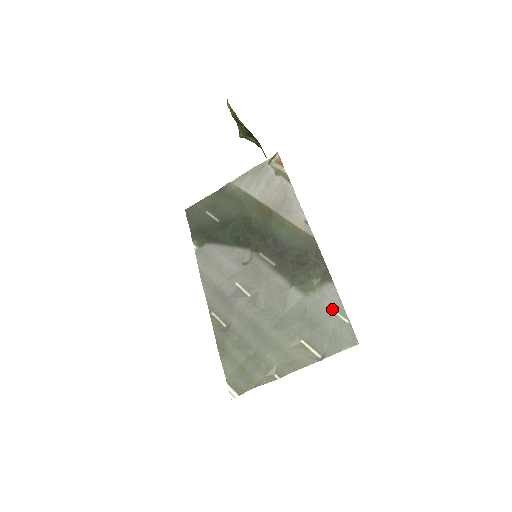
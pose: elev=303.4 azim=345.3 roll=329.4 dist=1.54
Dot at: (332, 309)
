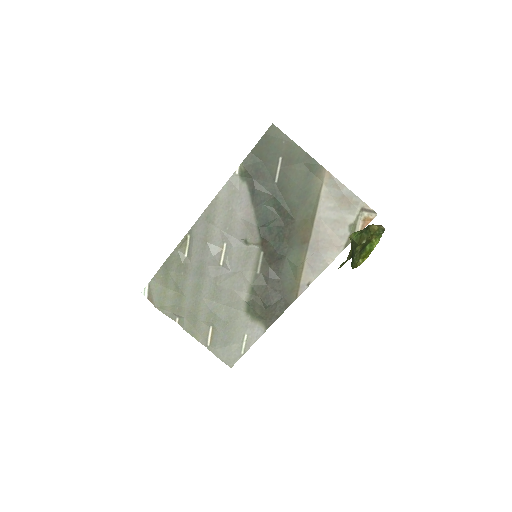
Dot at: (245, 339)
